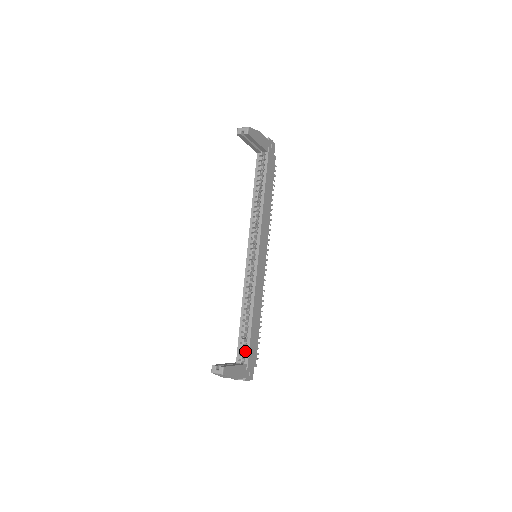
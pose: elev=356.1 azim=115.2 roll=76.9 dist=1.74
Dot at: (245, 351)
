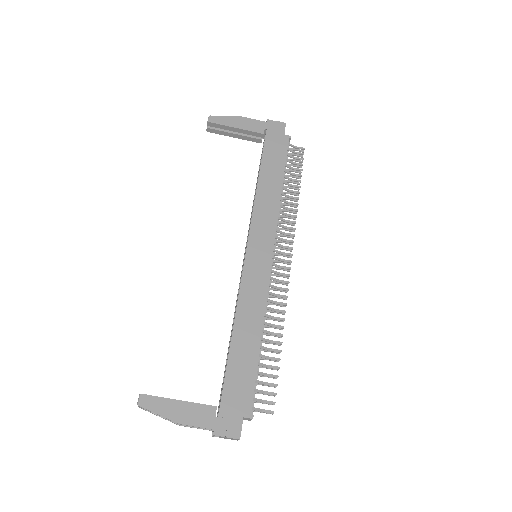
Dot at: (222, 388)
